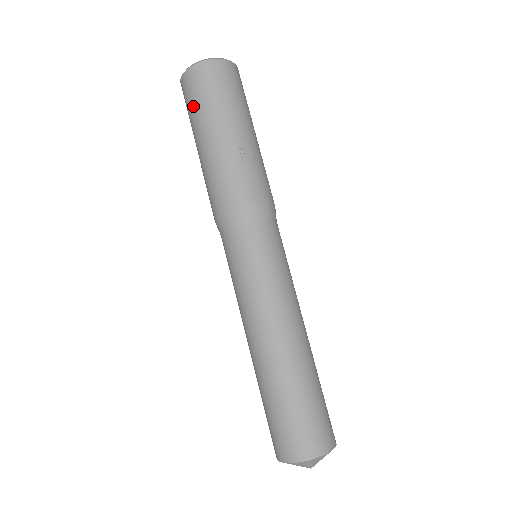
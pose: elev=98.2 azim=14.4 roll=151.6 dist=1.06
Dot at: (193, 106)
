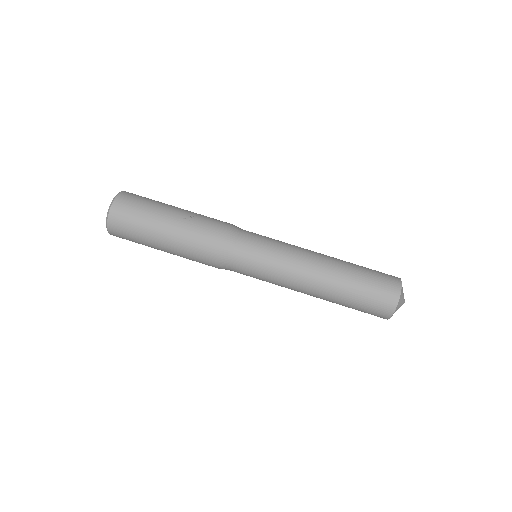
Dot at: (134, 231)
